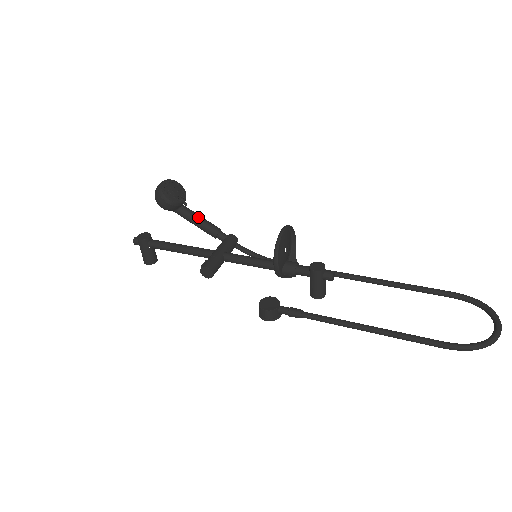
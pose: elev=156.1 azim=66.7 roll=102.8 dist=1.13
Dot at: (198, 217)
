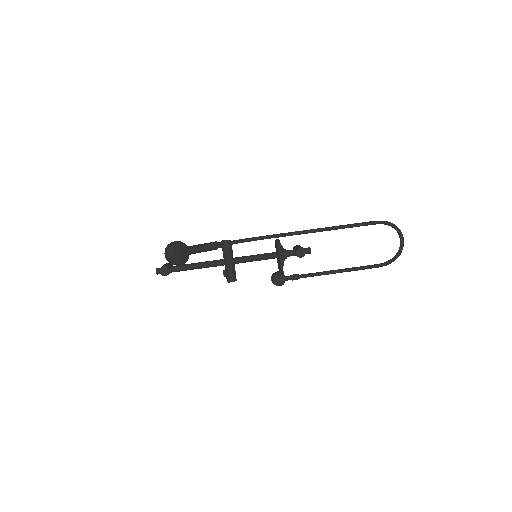
Dot at: (201, 250)
